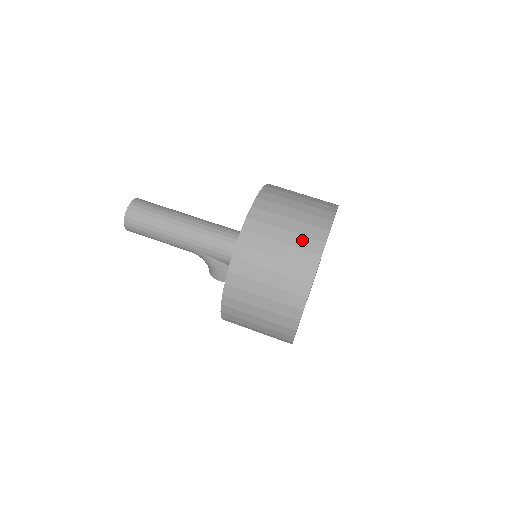
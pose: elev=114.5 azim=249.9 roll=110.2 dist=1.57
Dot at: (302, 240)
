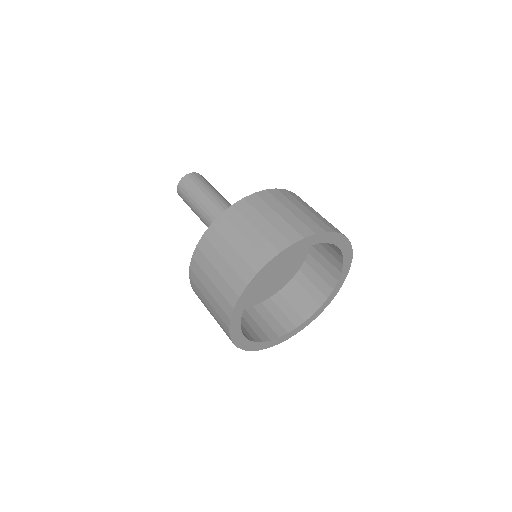
Dot at: (297, 222)
